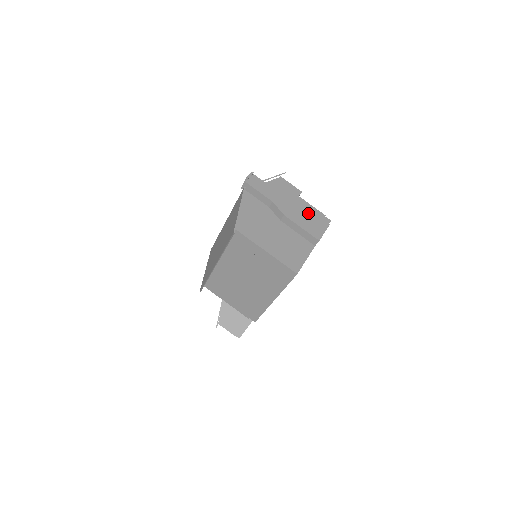
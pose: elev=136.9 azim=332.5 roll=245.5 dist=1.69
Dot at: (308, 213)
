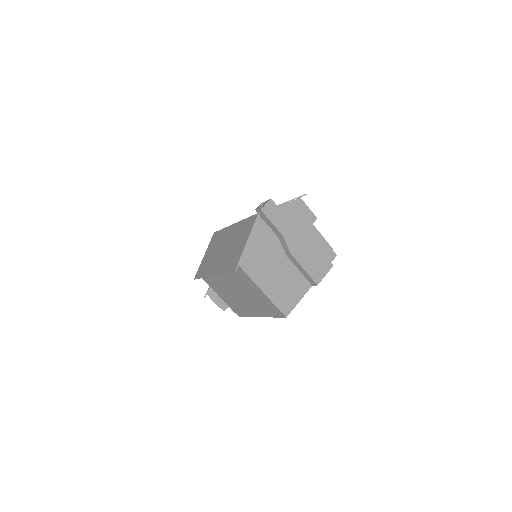
Dot at: (316, 251)
